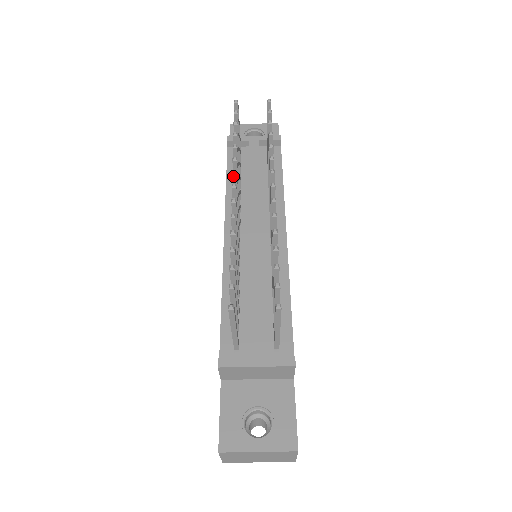
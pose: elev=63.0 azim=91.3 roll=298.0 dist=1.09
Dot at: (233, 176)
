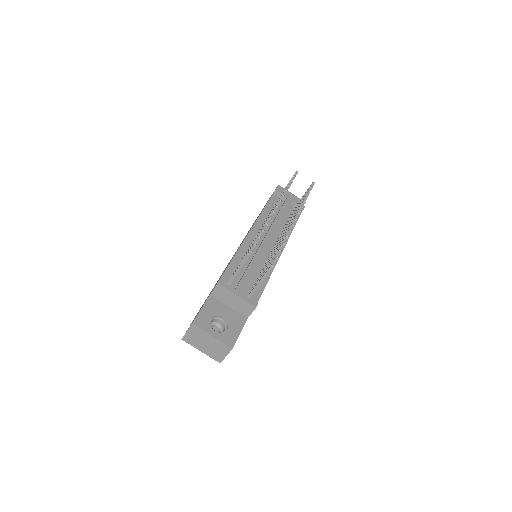
Dot at: (278, 202)
